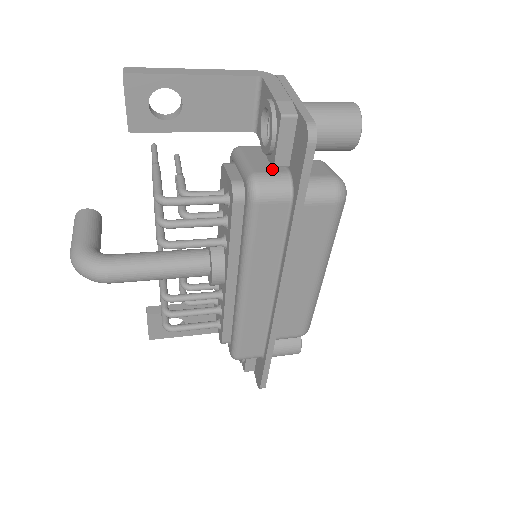
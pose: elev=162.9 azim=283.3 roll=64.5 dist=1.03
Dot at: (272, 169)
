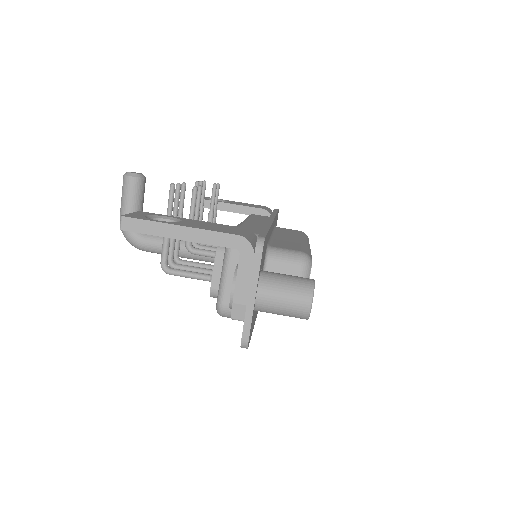
Dot at: occluded
